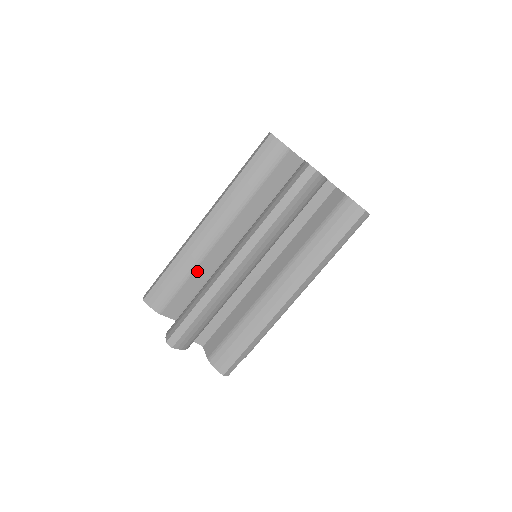
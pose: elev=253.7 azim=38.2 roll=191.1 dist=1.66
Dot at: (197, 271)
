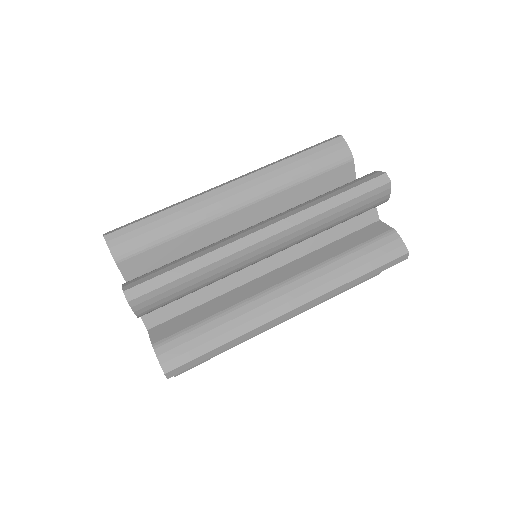
Dot at: (192, 234)
